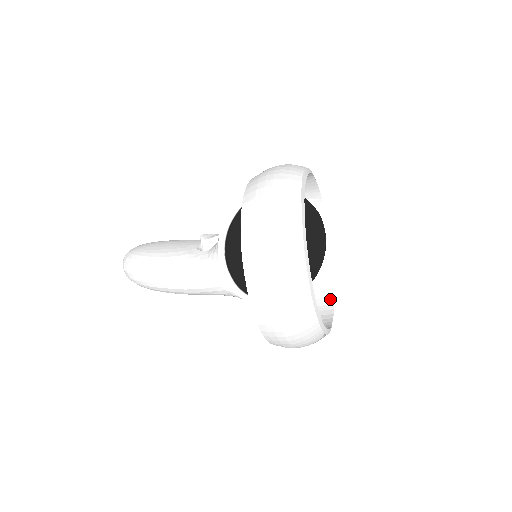
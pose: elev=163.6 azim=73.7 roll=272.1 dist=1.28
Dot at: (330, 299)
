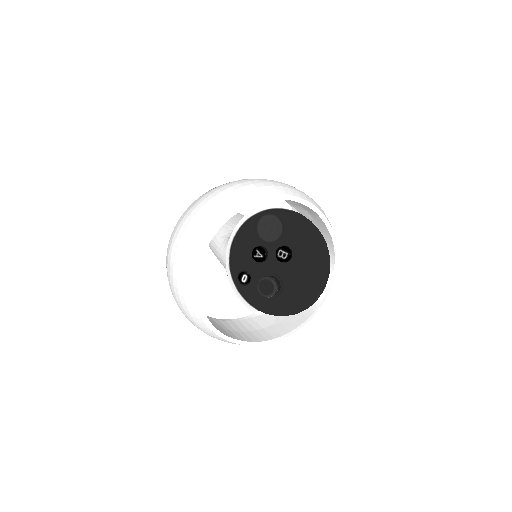
Dot at: (278, 334)
